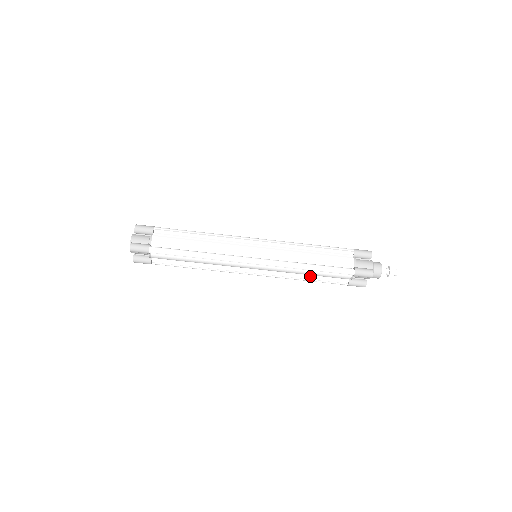
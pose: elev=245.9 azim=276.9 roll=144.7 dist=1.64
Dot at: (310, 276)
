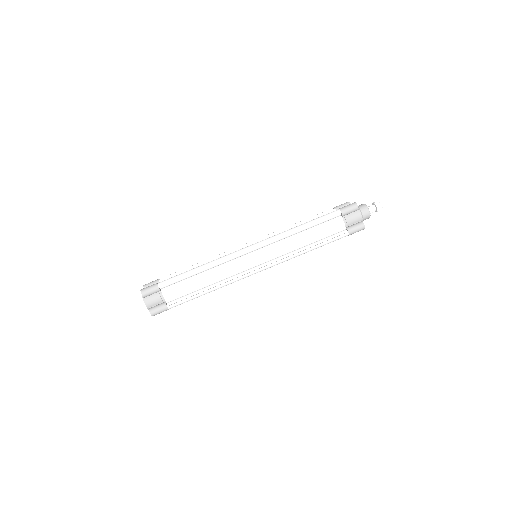
Dot at: (311, 244)
